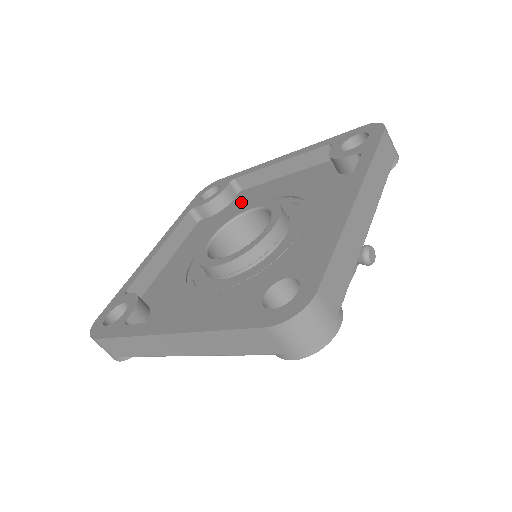
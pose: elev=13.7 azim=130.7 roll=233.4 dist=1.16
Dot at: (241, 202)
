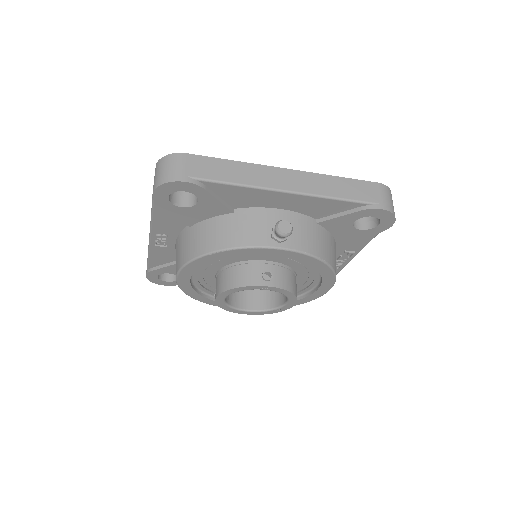
Dot at: occluded
